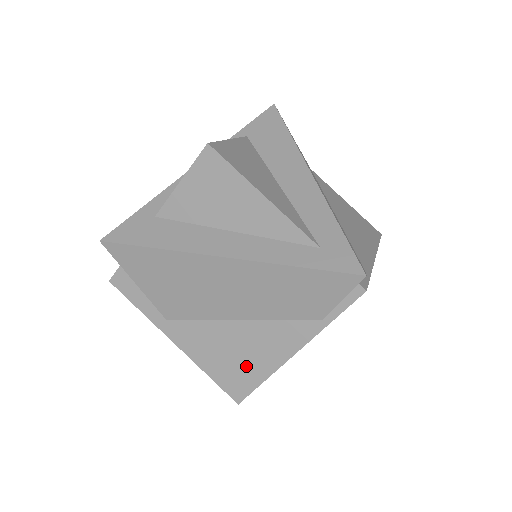
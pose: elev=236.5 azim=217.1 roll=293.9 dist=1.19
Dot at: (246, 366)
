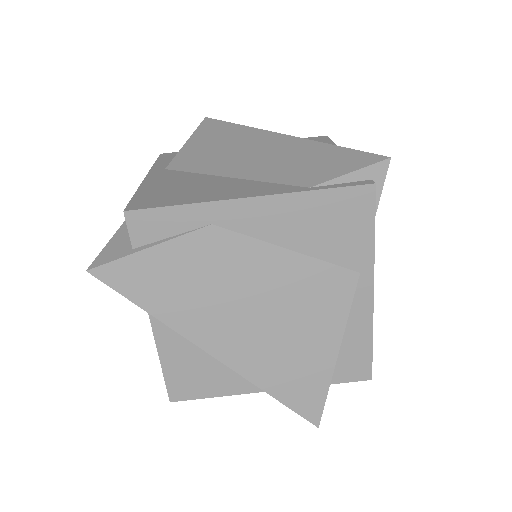
Dot at: (184, 195)
